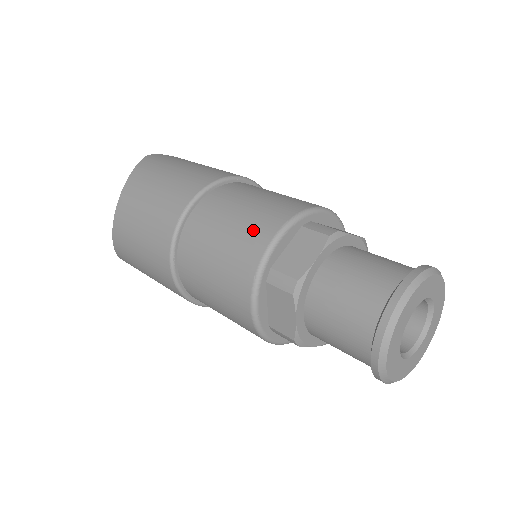
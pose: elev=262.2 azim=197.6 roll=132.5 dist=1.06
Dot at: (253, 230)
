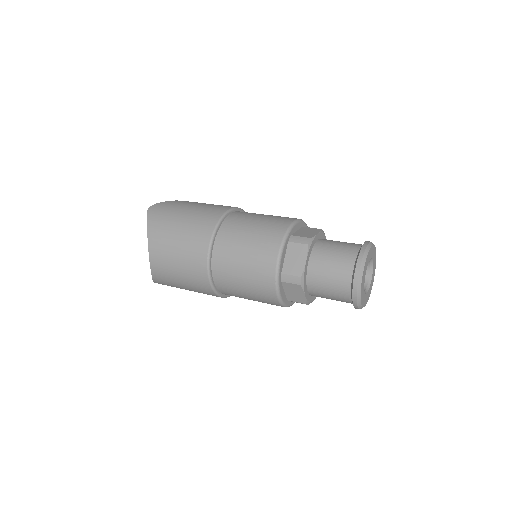
Dot at: (262, 255)
